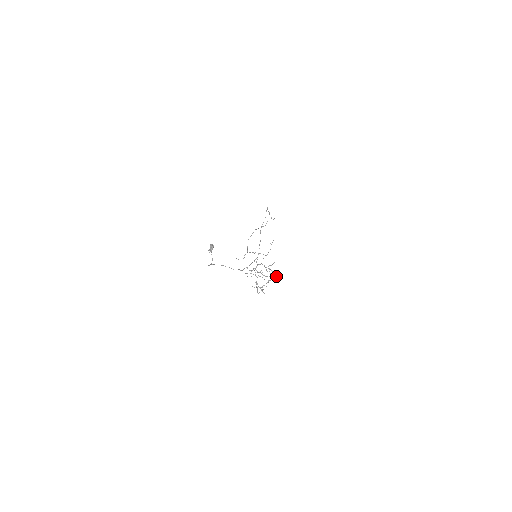
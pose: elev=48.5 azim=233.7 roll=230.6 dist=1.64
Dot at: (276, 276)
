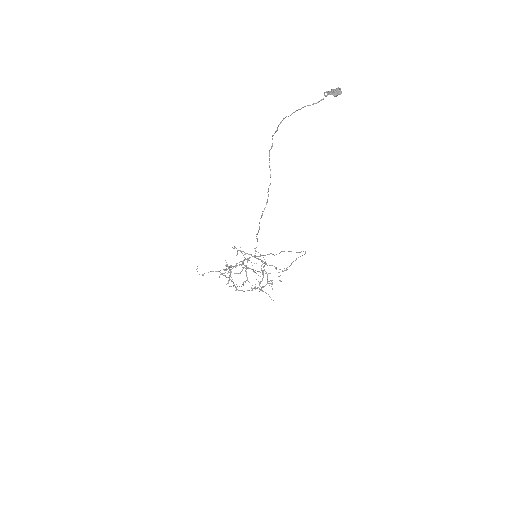
Dot at: (259, 288)
